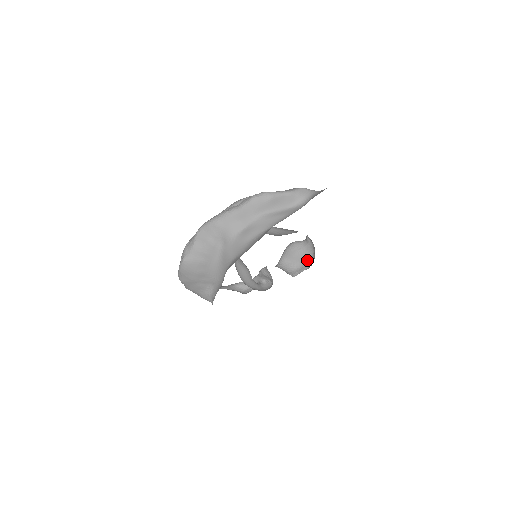
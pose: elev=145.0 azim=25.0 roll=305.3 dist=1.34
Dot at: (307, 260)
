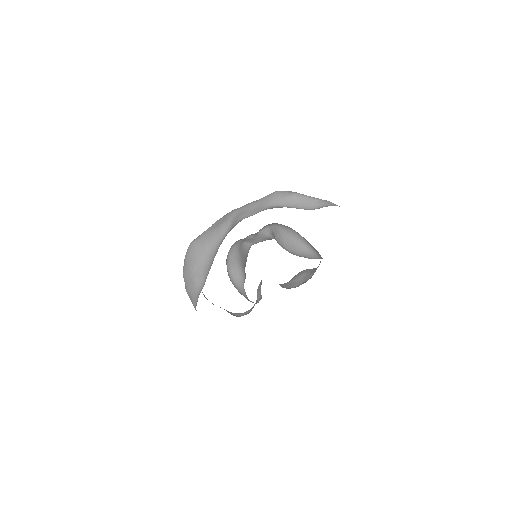
Dot at: (308, 279)
